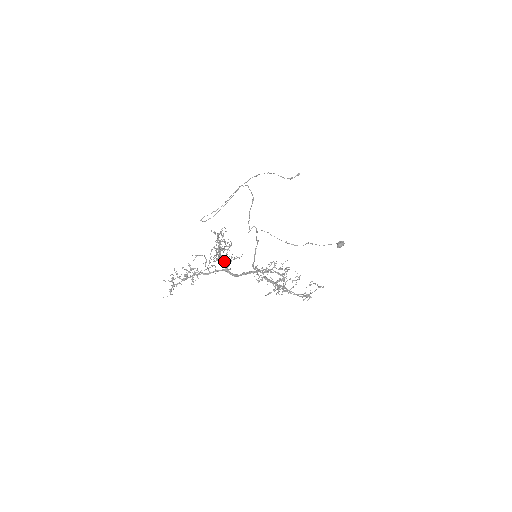
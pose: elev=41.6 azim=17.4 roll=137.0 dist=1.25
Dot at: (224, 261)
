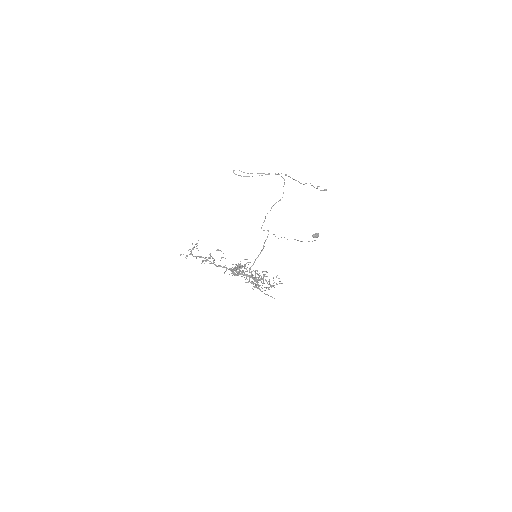
Dot at: occluded
